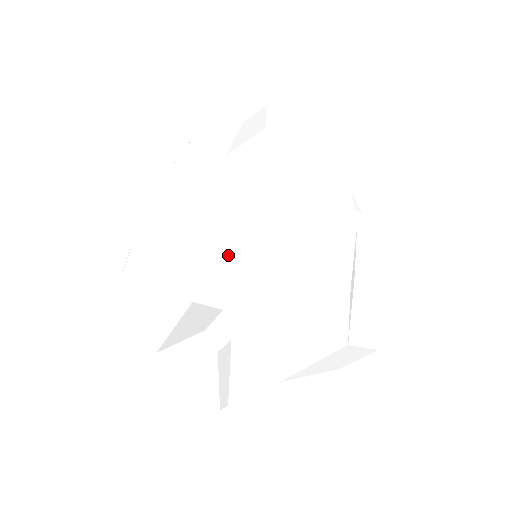
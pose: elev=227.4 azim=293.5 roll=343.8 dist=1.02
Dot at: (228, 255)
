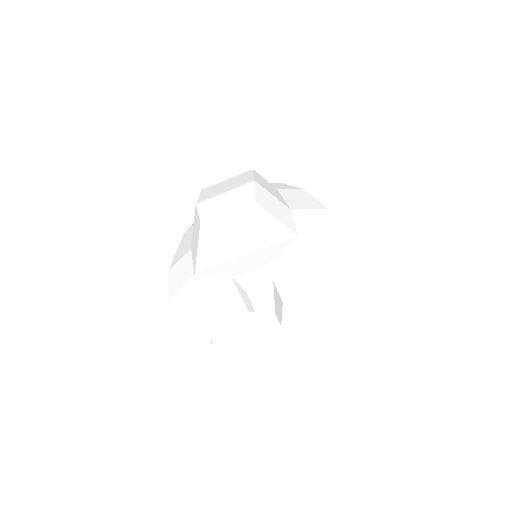
Dot at: (195, 241)
